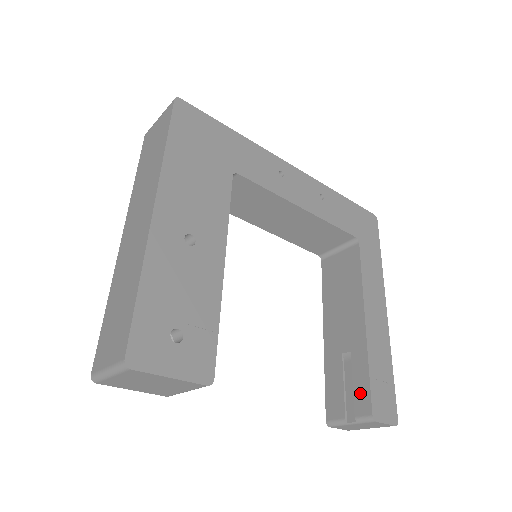
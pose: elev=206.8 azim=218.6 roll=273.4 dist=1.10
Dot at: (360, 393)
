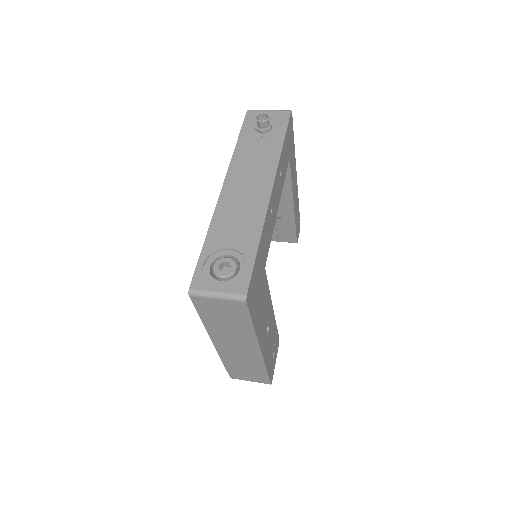
Dot at: (289, 235)
